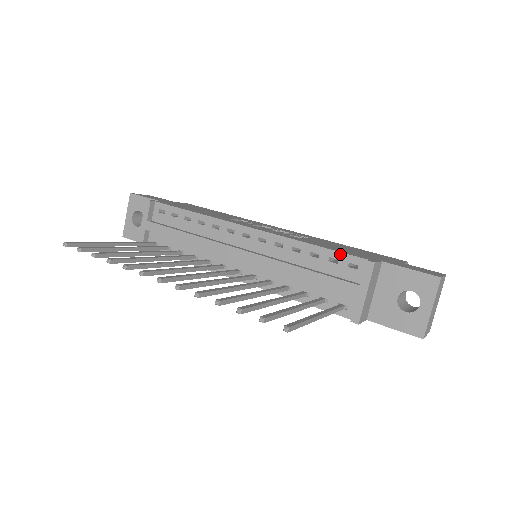
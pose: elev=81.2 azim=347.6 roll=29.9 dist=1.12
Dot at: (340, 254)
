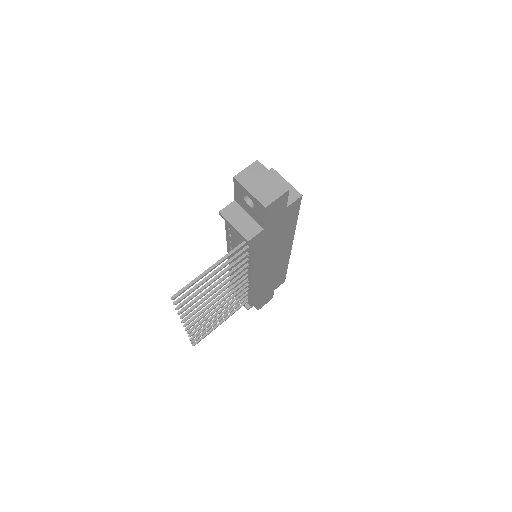
Dot at: (225, 223)
